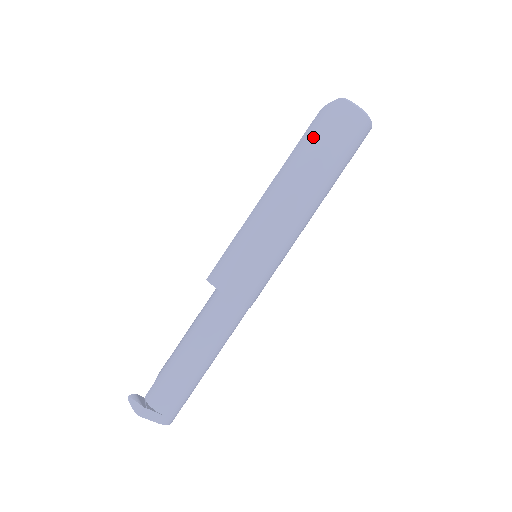
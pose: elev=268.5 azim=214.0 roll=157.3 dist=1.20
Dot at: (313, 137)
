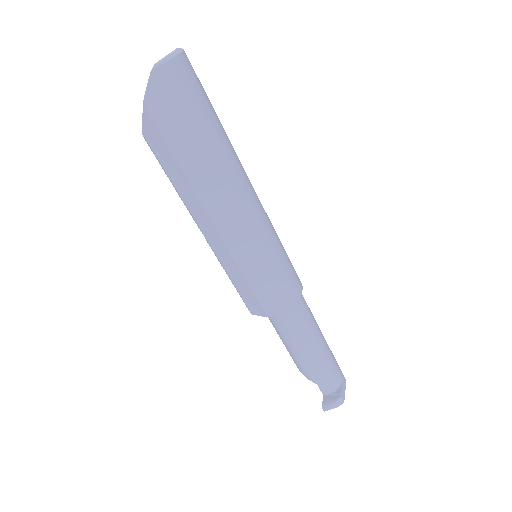
Dot at: (186, 136)
